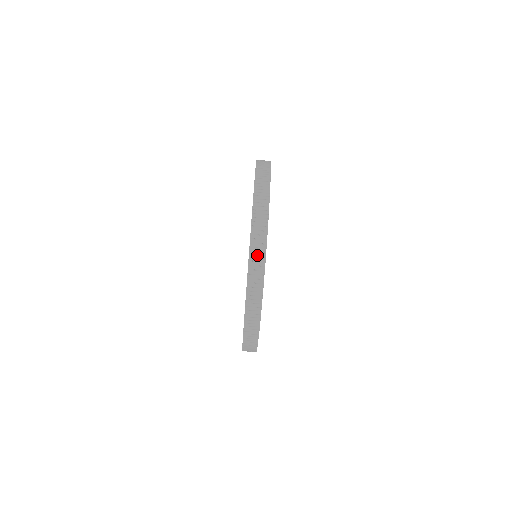
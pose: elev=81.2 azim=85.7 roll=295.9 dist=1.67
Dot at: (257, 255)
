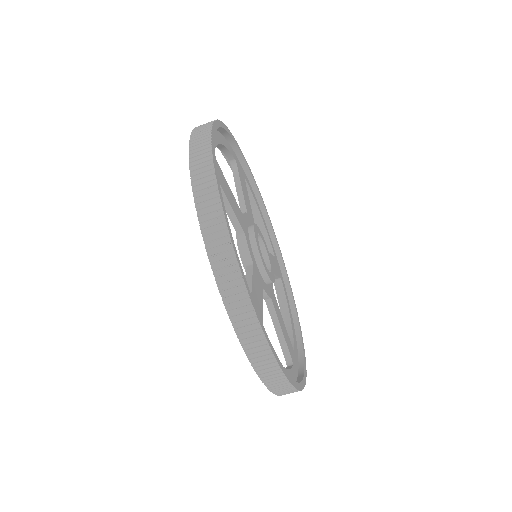
Dot at: (203, 181)
